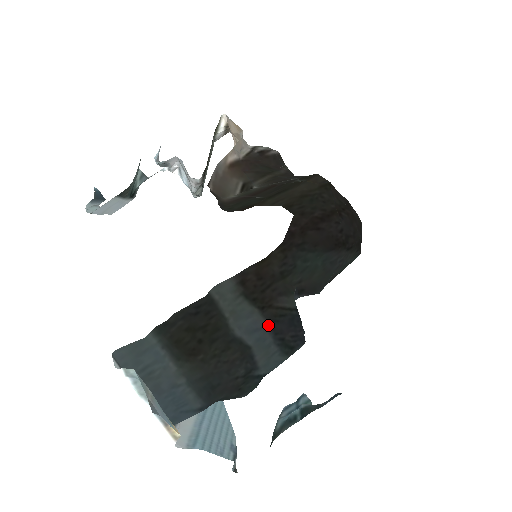
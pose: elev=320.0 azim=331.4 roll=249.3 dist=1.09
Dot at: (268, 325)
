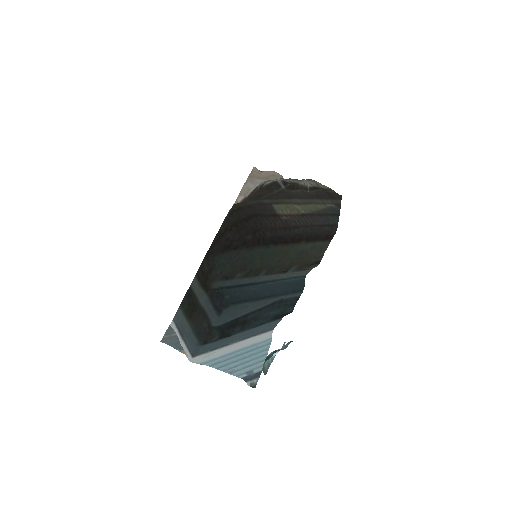
Dot at: (209, 299)
